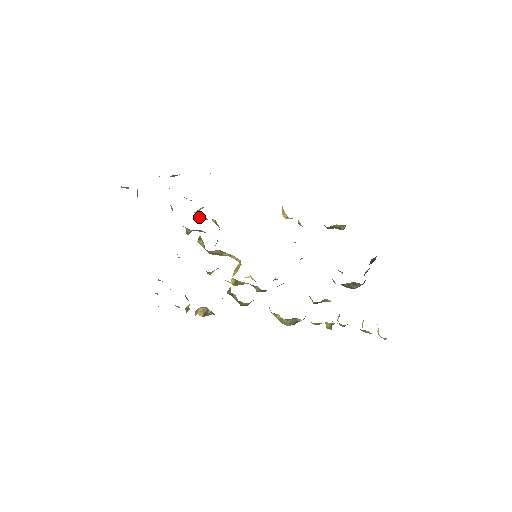
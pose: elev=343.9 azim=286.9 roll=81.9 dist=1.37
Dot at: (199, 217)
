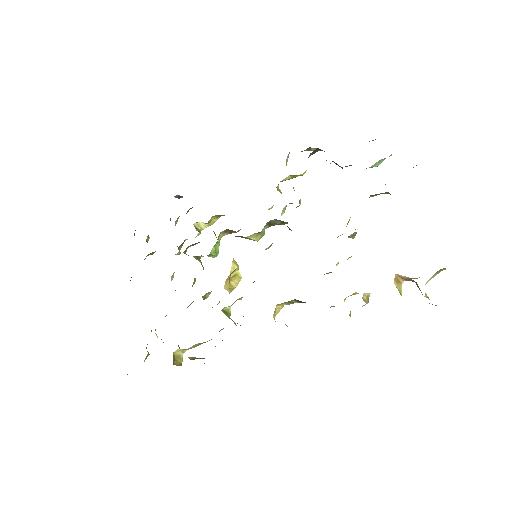
Dot at: (198, 231)
